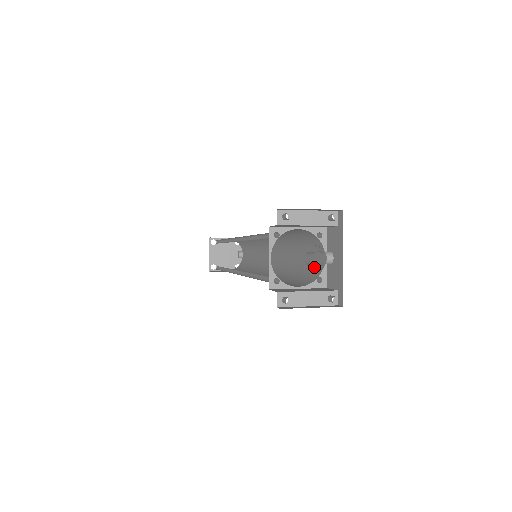
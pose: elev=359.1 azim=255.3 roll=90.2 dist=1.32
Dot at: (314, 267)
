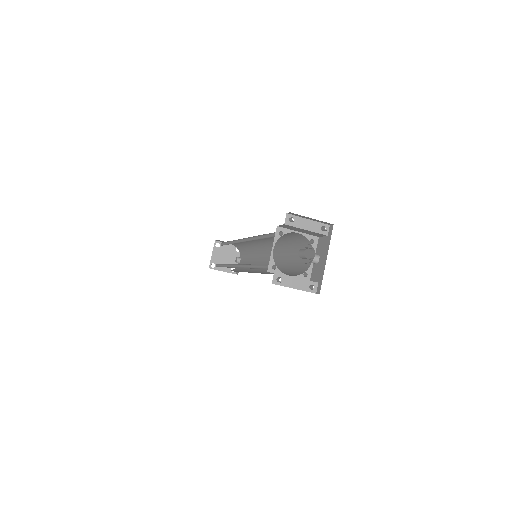
Dot at: (303, 266)
